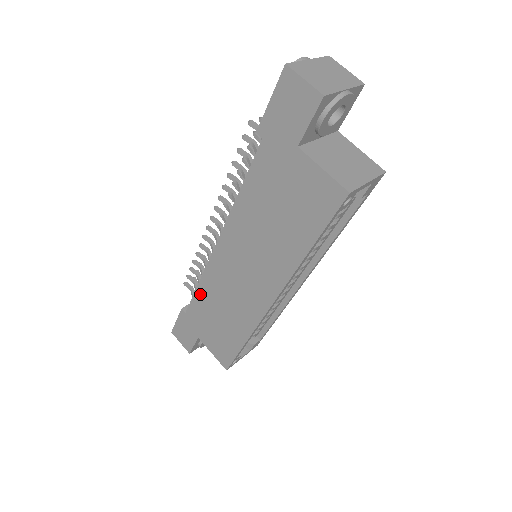
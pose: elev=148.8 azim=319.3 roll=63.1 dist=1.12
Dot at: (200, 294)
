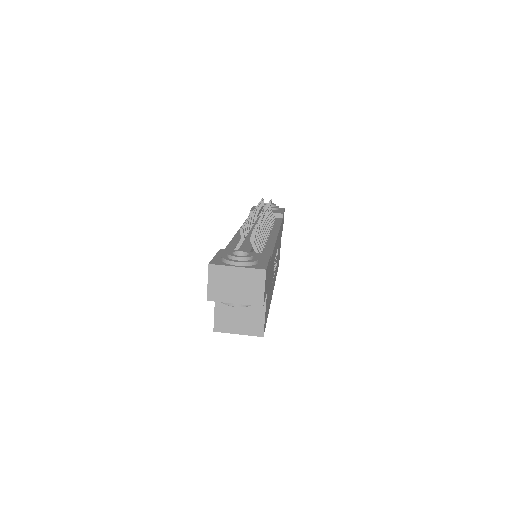
Dot at: occluded
